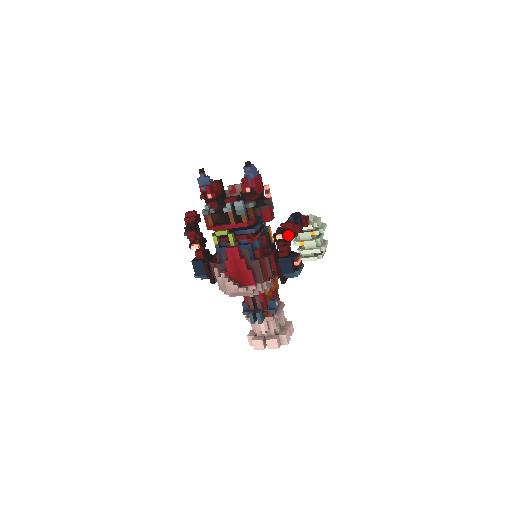
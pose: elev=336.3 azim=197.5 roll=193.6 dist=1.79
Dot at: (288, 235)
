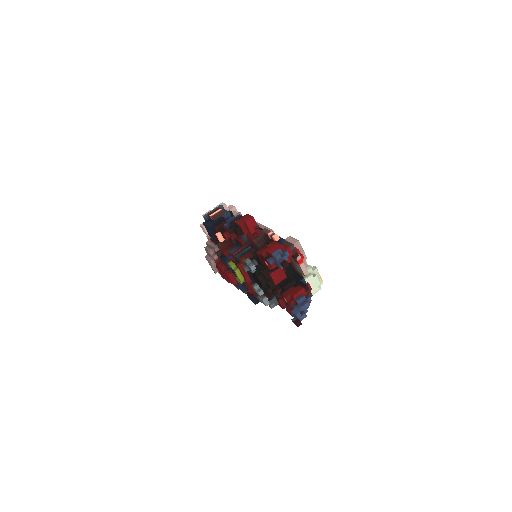
Dot at: occluded
